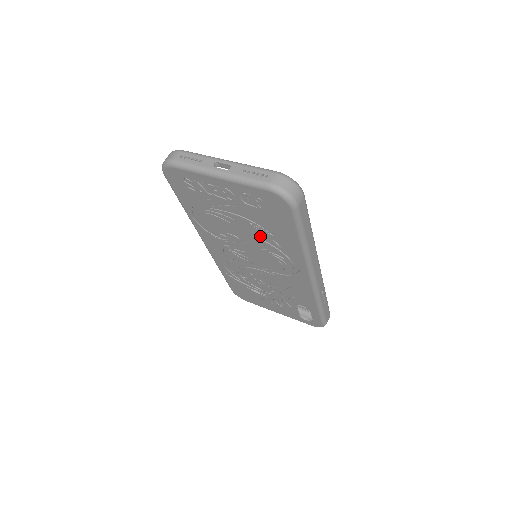
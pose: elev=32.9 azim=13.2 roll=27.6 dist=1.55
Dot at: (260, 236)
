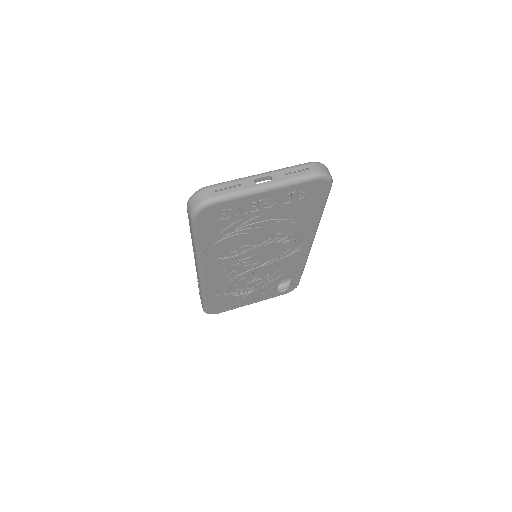
Dot at: (280, 230)
